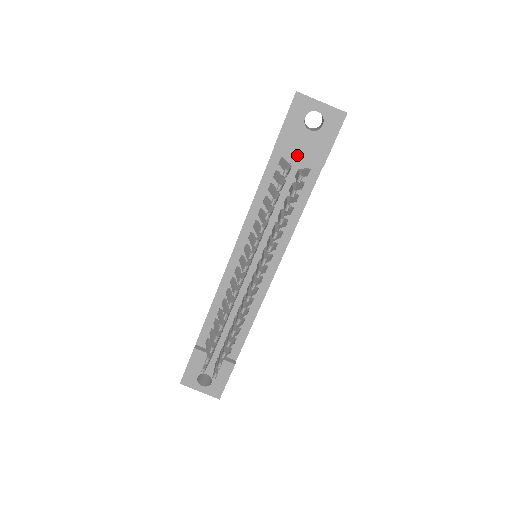
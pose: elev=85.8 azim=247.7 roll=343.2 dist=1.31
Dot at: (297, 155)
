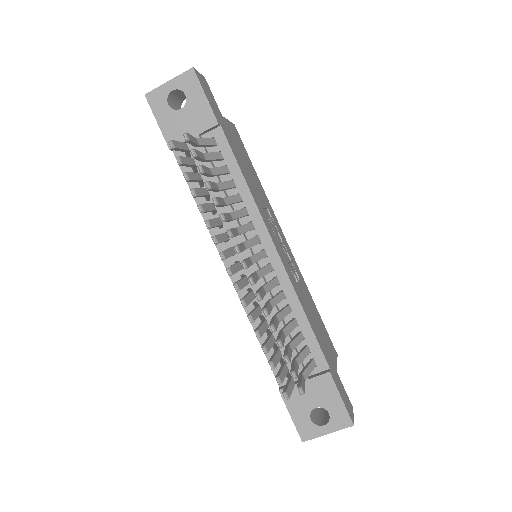
Dot at: occluded
